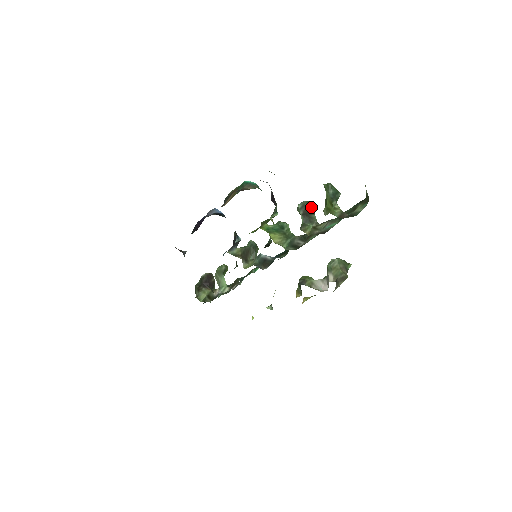
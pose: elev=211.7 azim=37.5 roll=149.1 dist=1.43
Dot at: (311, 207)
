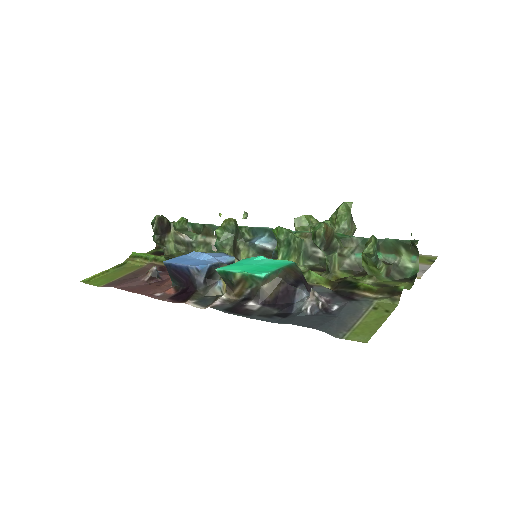
Dot at: (330, 235)
